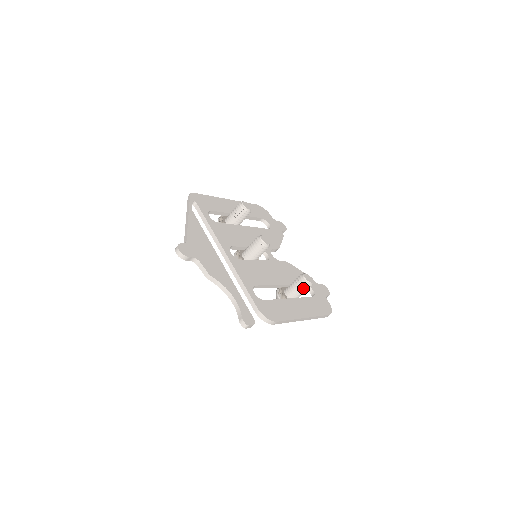
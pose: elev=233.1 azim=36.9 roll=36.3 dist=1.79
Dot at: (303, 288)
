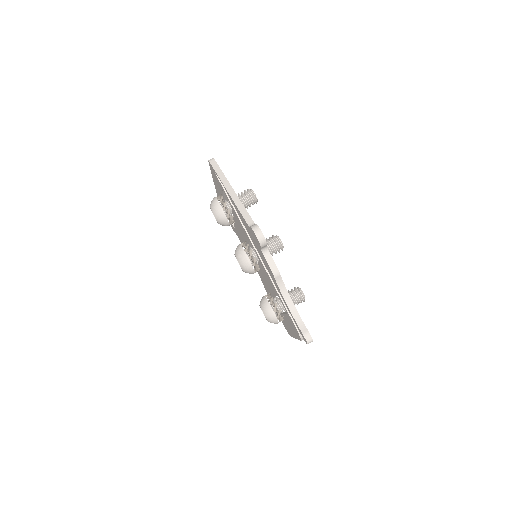
Dot at: (298, 303)
